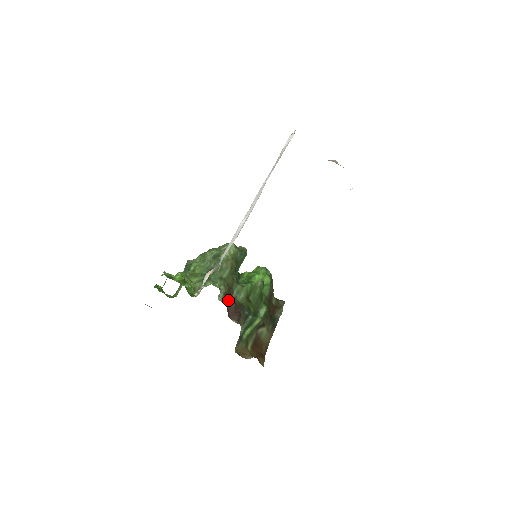
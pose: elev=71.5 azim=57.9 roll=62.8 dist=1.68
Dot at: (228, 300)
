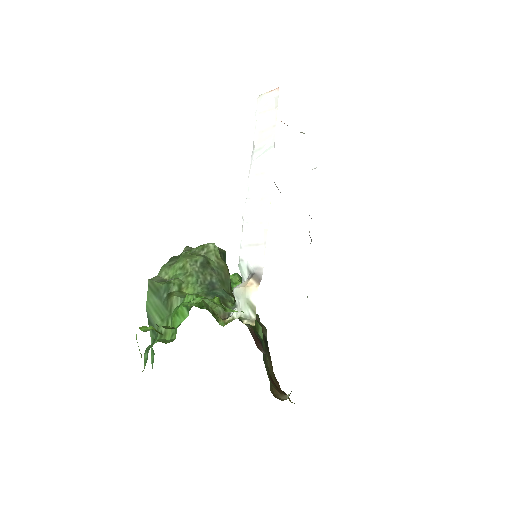
Dot at: occluded
